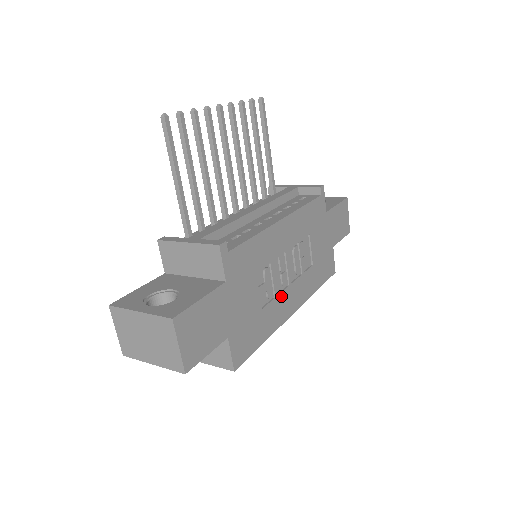
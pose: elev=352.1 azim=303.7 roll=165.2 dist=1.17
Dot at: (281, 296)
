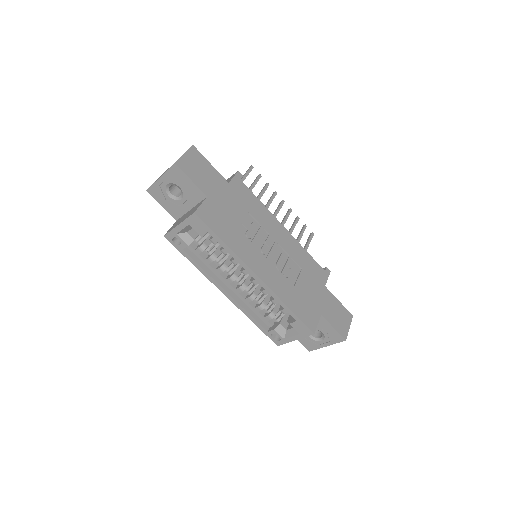
Dot at: (256, 251)
